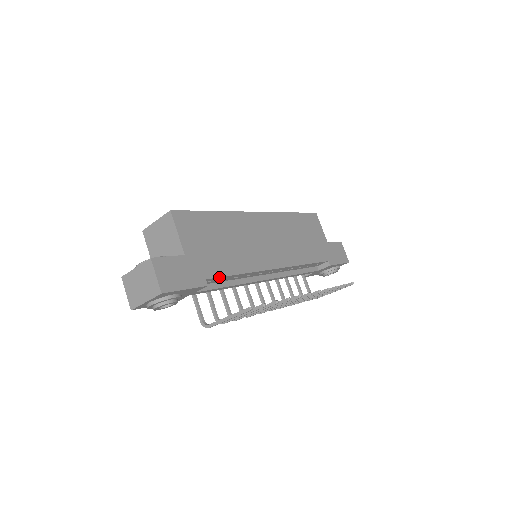
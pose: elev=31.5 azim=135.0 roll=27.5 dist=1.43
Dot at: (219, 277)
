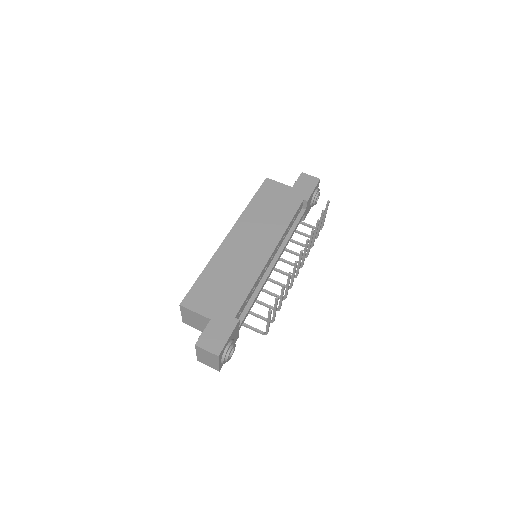
Dot at: (241, 306)
